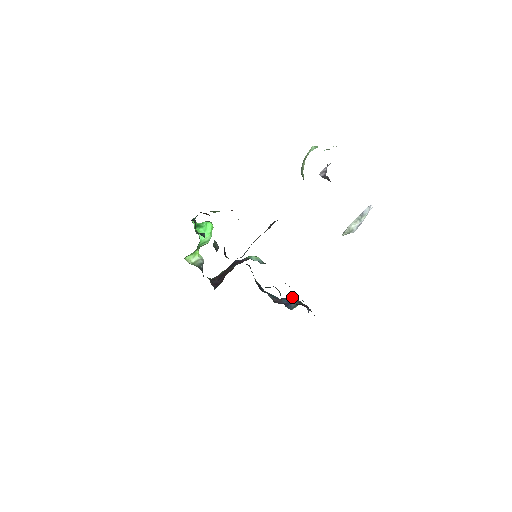
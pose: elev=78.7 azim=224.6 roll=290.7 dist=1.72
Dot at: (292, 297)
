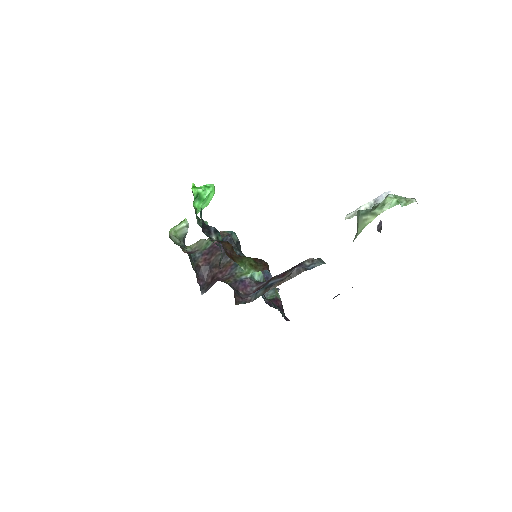
Dot at: (267, 270)
